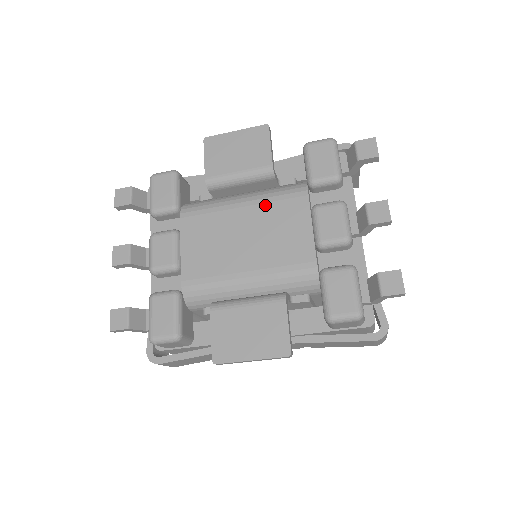
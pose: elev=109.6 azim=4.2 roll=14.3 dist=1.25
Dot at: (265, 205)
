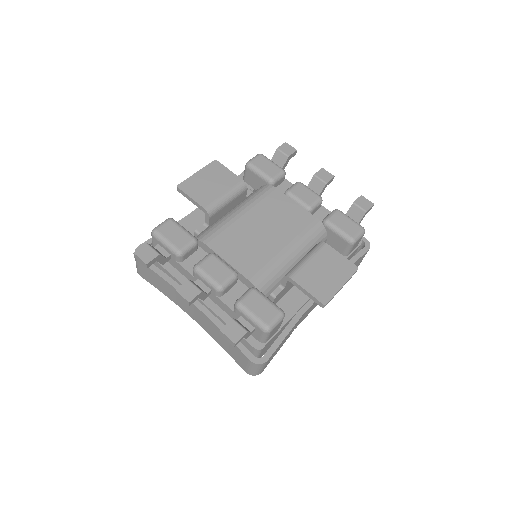
Dot at: (257, 206)
